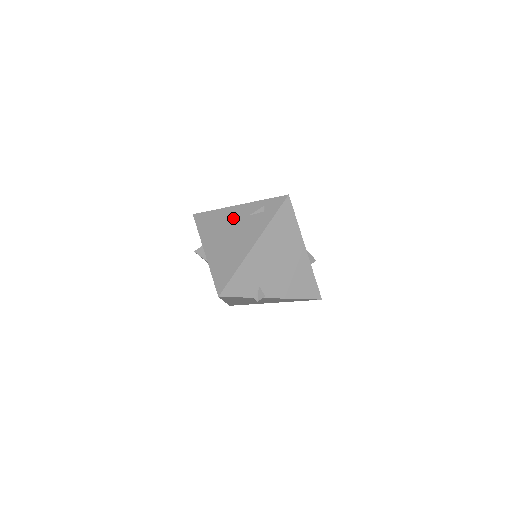
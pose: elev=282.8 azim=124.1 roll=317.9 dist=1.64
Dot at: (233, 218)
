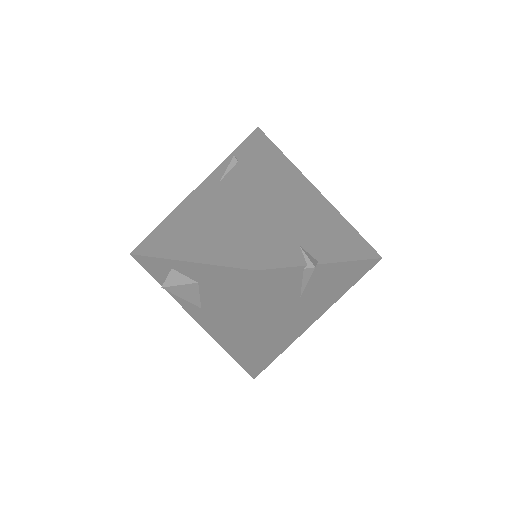
Dot at: (198, 202)
